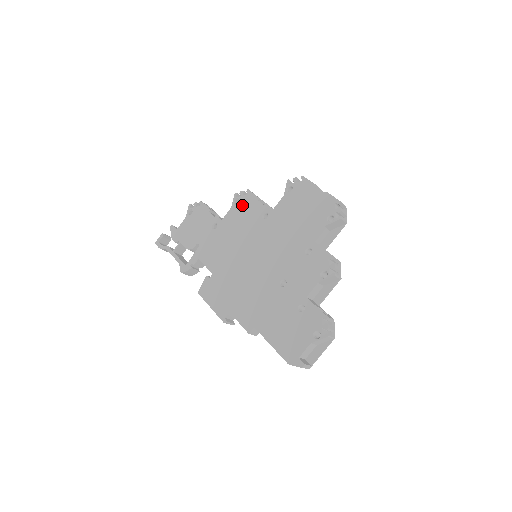
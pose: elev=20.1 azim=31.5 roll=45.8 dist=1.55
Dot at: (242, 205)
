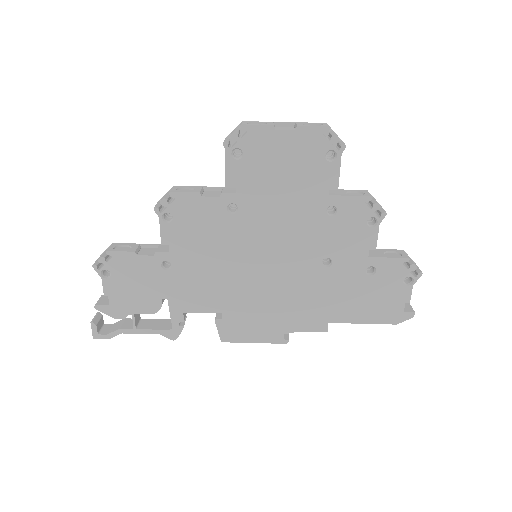
Dot at: (182, 217)
